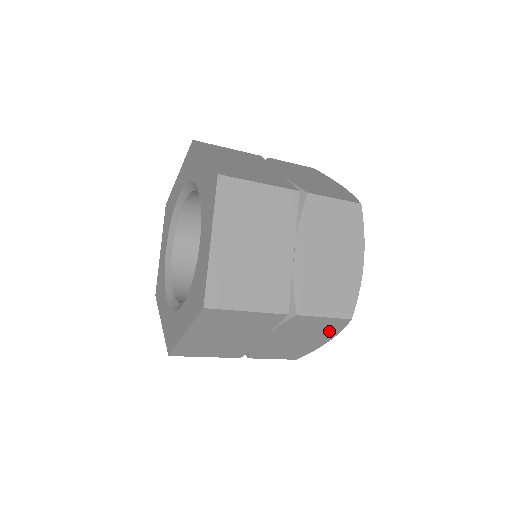
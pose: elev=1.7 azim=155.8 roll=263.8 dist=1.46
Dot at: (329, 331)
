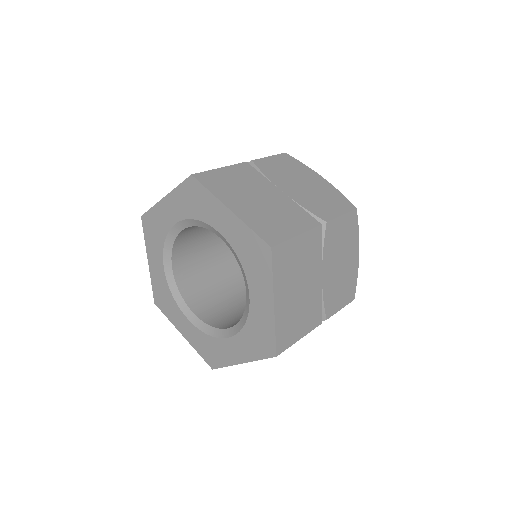
Dot at: occluded
